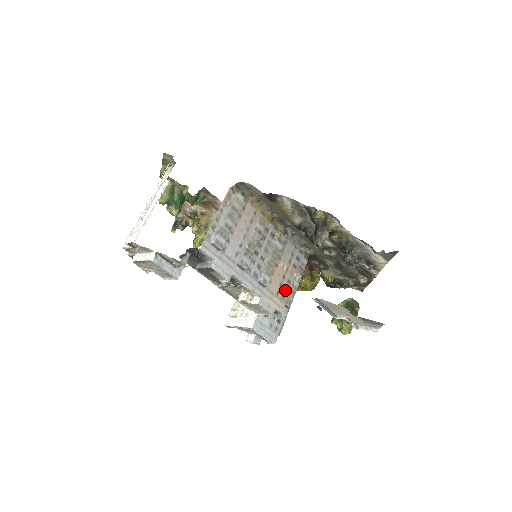
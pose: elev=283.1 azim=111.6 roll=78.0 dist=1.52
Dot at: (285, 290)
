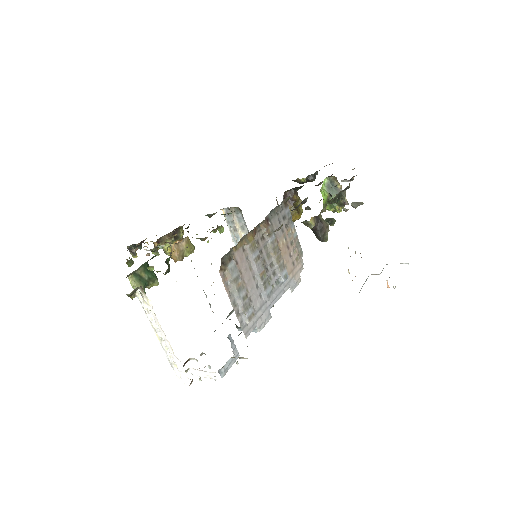
Dot at: (294, 253)
